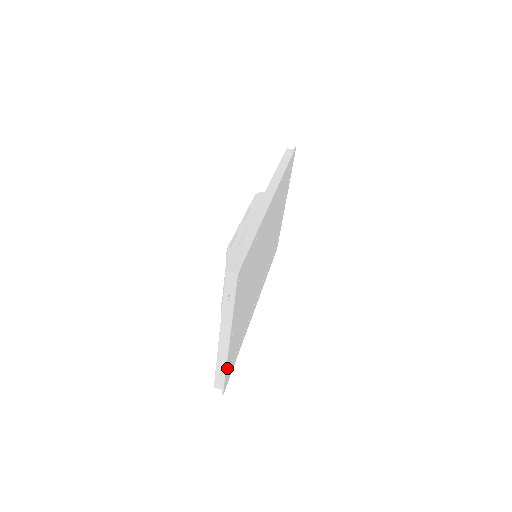
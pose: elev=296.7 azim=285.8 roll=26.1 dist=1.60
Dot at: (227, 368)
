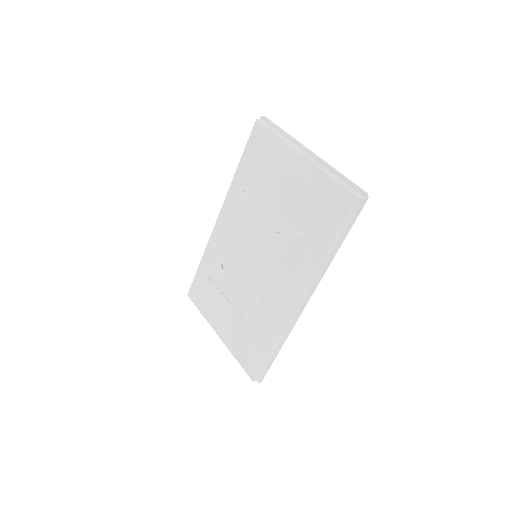
Dot at: (338, 179)
